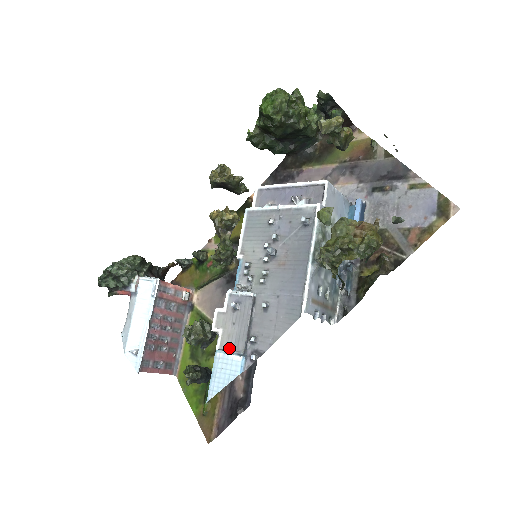
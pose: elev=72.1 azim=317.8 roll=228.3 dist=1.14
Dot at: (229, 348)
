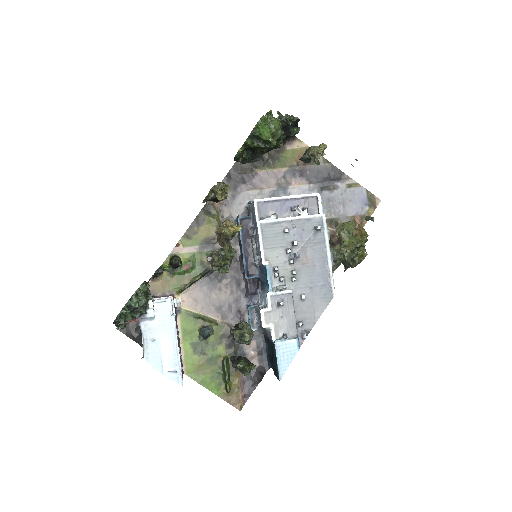
Dot at: (285, 336)
